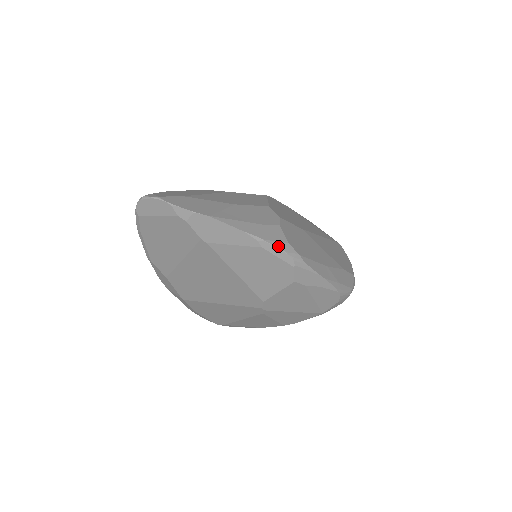
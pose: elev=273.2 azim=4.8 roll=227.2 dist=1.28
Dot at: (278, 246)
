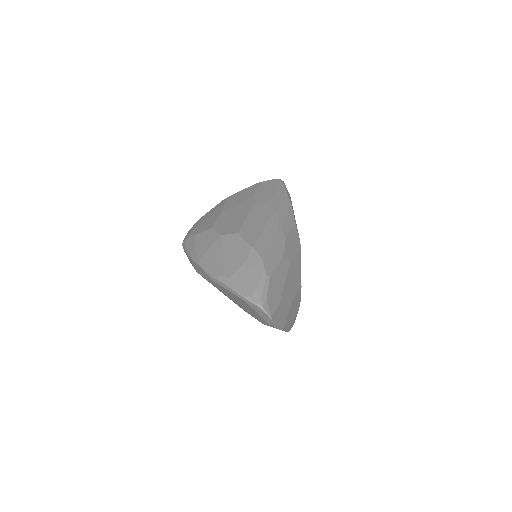
Dot at: occluded
